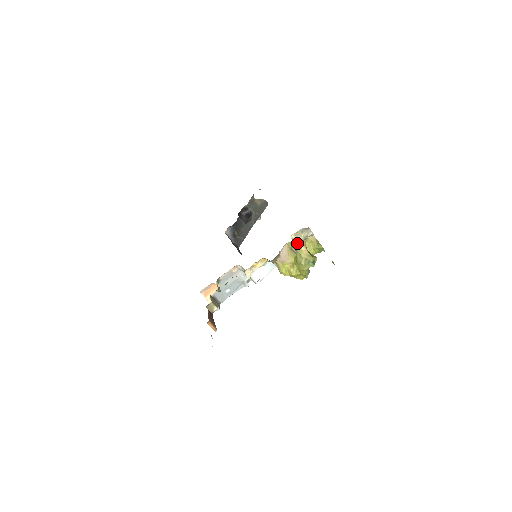
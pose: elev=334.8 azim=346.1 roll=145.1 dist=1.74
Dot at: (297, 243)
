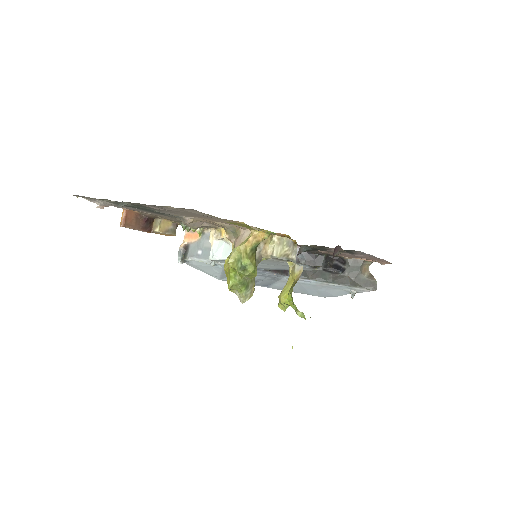
Dot at: (273, 253)
